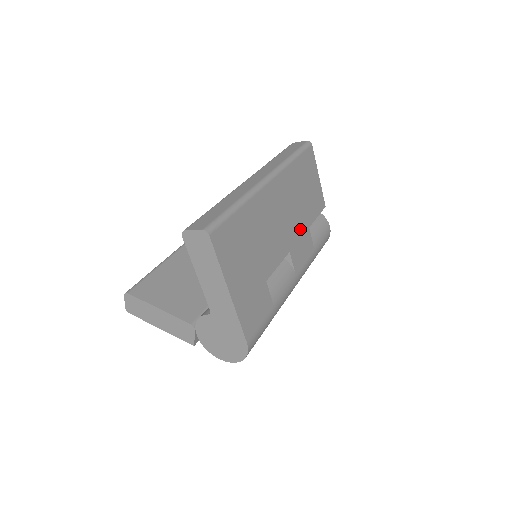
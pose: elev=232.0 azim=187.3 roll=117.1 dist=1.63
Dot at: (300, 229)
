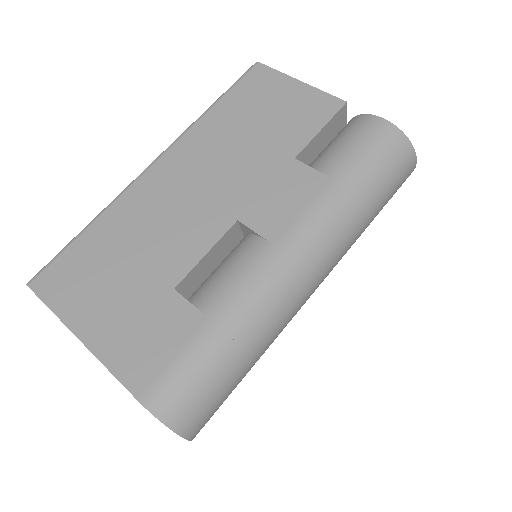
Dot at: (263, 175)
